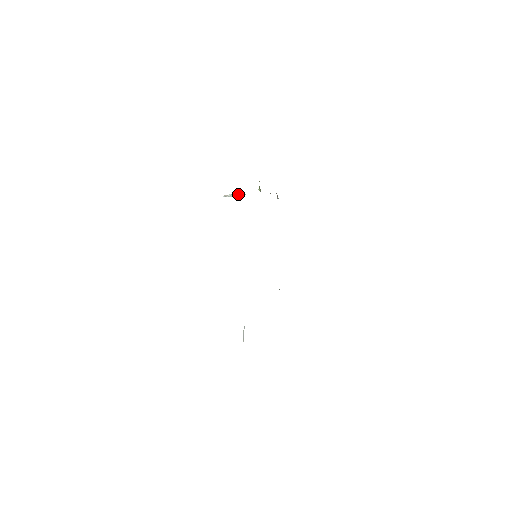
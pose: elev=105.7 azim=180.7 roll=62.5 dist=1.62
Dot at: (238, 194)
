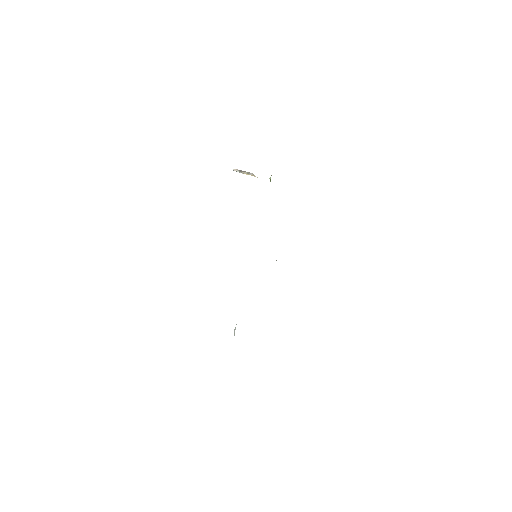
Dot at: (248, 174)
